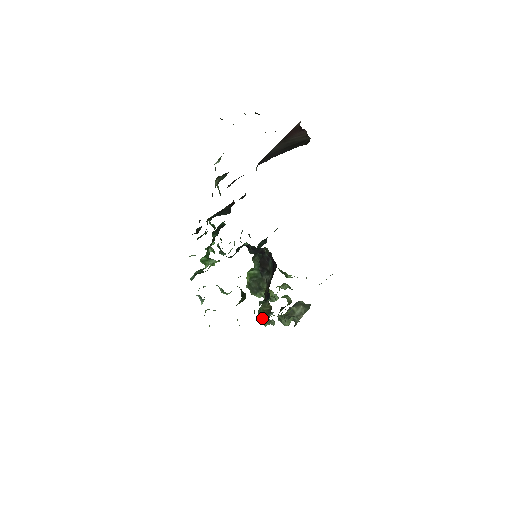
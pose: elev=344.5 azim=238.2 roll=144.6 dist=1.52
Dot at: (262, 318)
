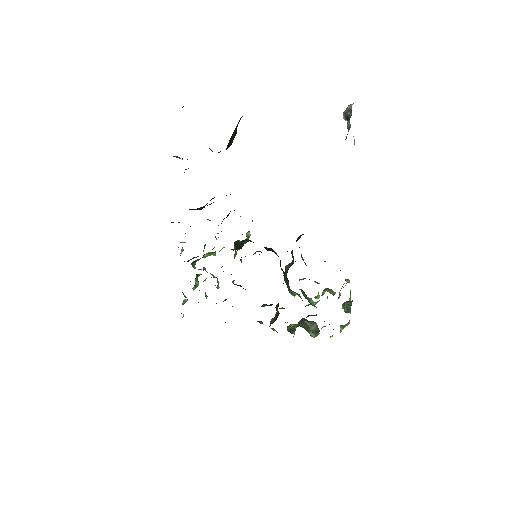
Dot at: (272, 321)
